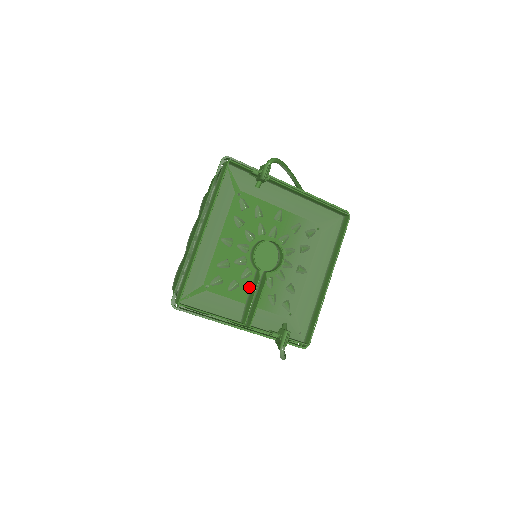
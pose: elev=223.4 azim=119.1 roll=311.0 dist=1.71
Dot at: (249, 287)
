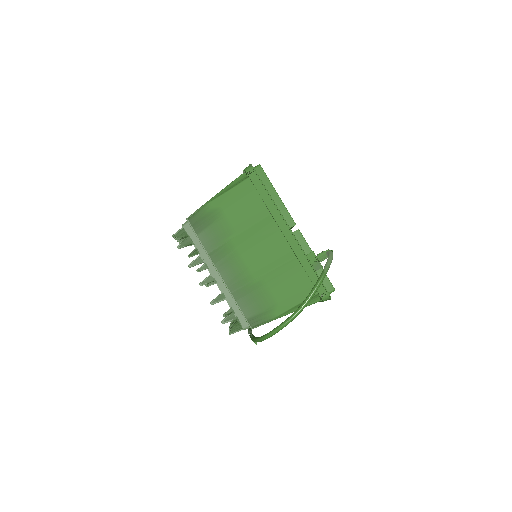
Dot at: occluded
